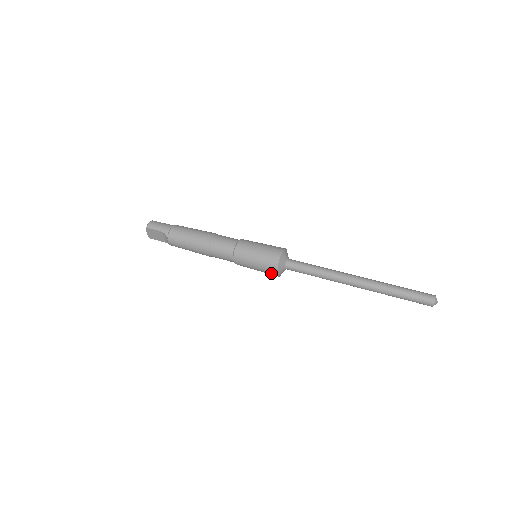
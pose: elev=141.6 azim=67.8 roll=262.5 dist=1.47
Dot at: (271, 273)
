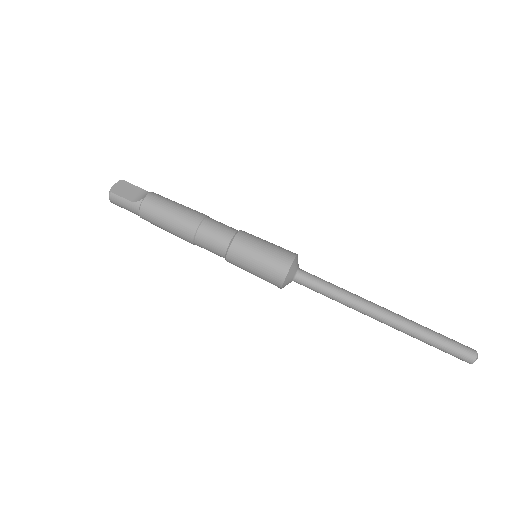
Dot at: occluded
